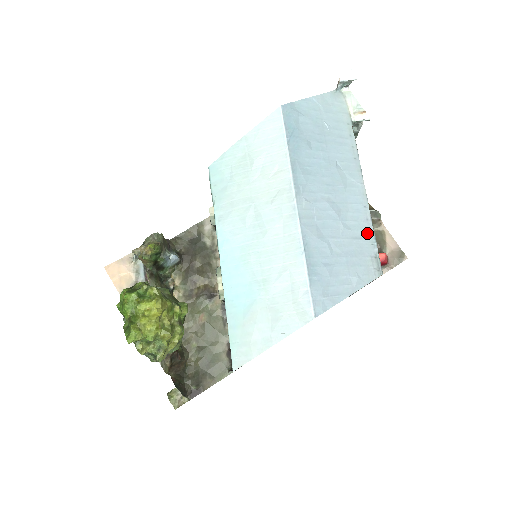
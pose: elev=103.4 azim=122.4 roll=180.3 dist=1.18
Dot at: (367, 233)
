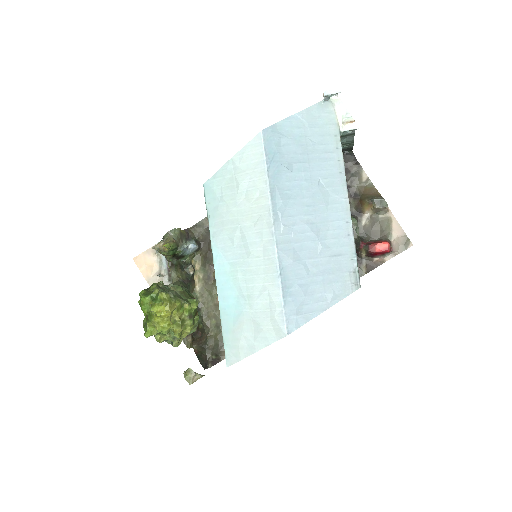
Dot at: (347, 249)
